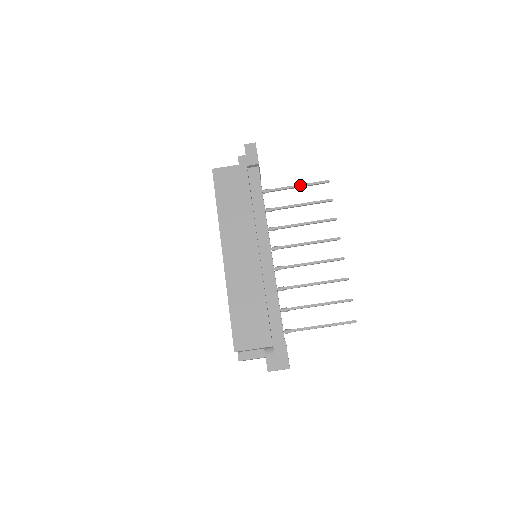
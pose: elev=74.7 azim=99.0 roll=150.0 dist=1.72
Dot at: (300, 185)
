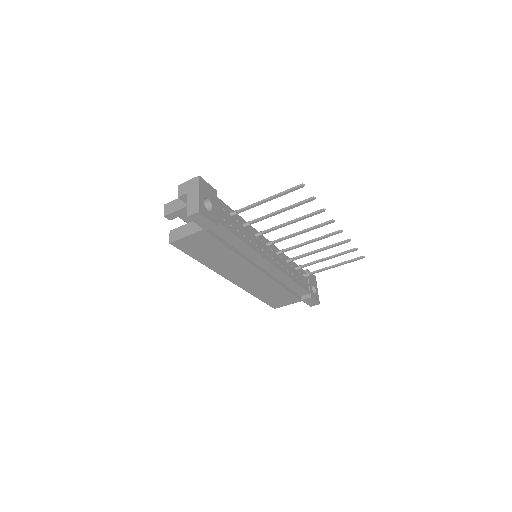
Dot at: (271, 199)
